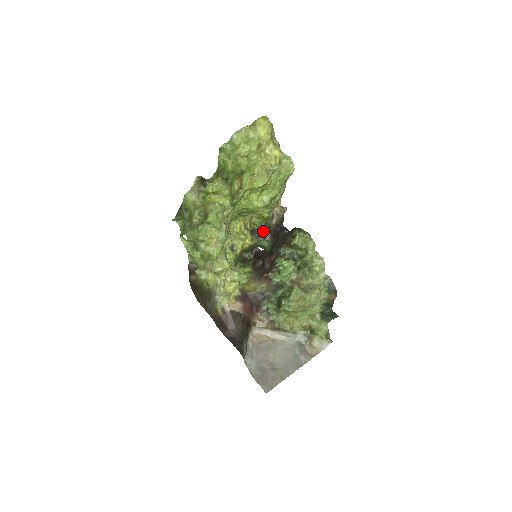
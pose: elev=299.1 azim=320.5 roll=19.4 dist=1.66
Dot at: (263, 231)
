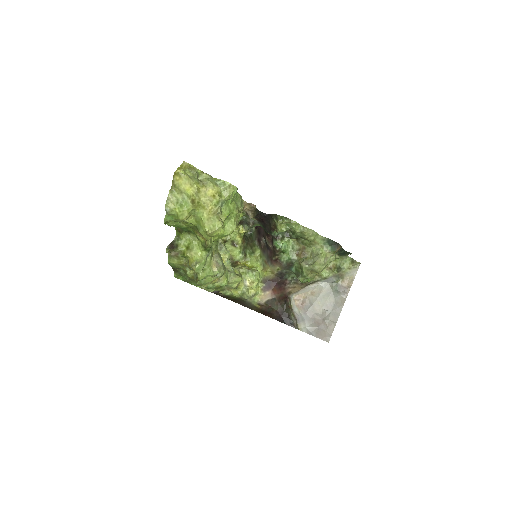
Dot at: (248, 218)
